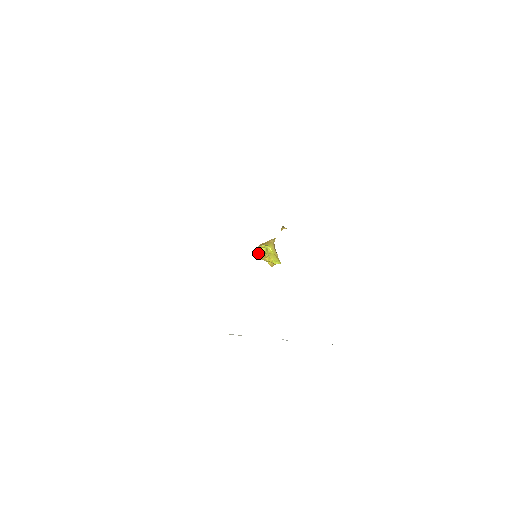
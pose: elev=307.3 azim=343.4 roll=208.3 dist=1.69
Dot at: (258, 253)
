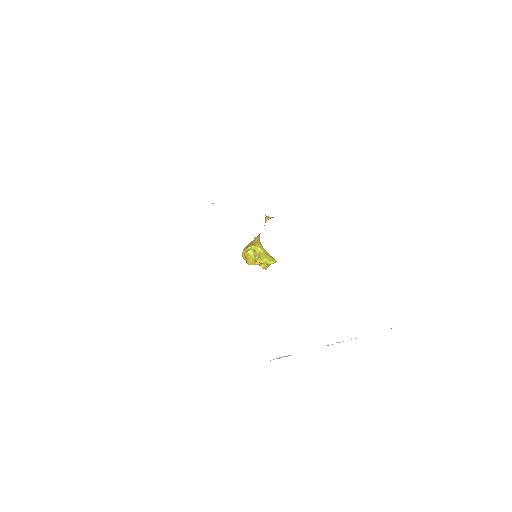
Dot at: (244, 259)
